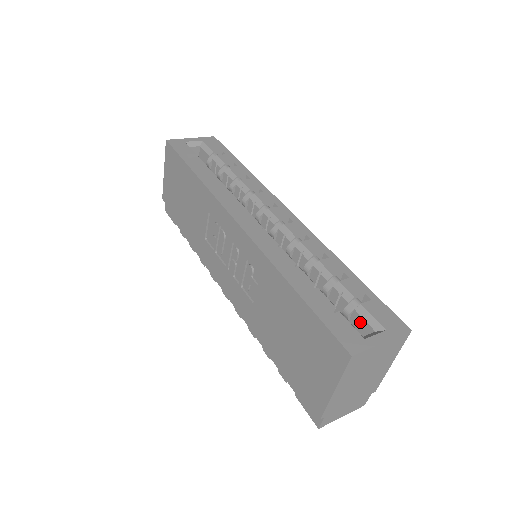
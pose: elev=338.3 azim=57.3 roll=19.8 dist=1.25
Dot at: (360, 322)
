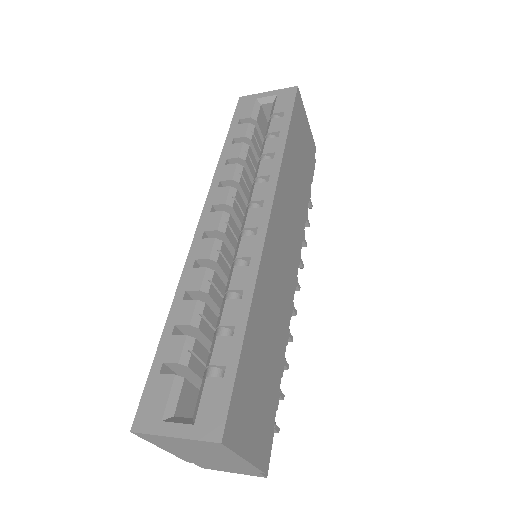
Dot at: occluded
